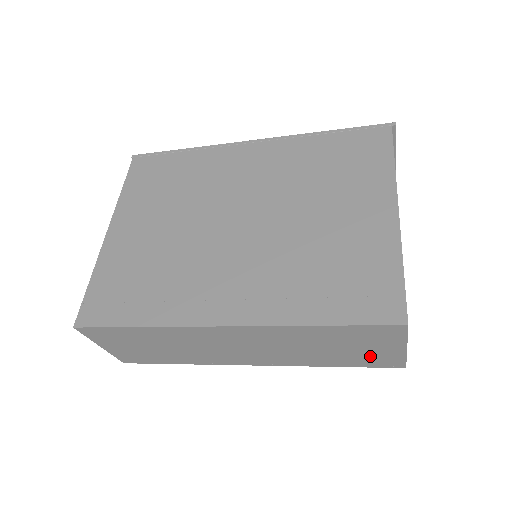
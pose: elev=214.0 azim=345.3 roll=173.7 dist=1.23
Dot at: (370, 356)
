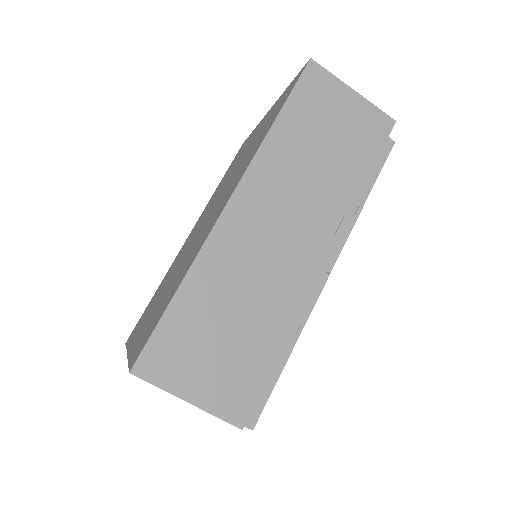
Dot at: (356, 130)
